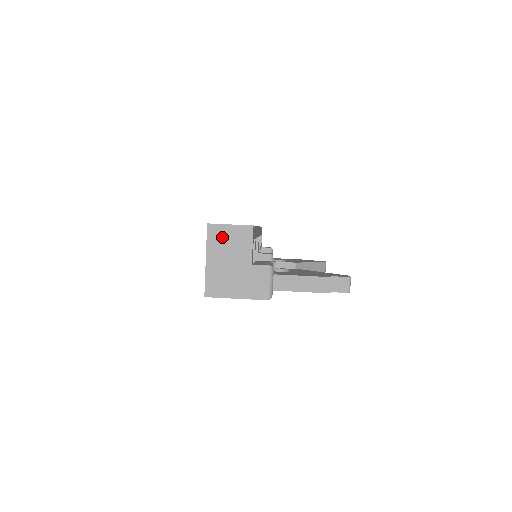
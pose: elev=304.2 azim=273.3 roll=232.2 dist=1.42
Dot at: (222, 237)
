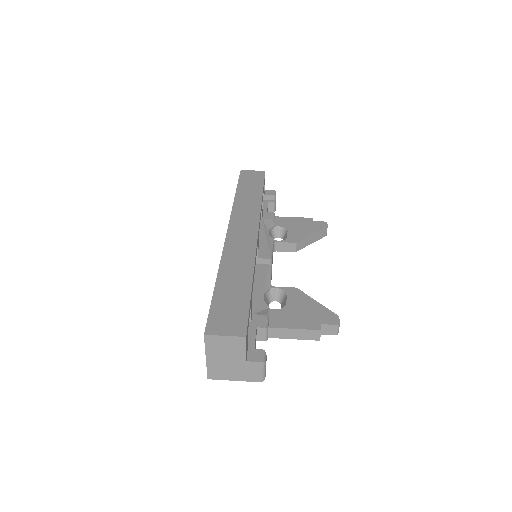
Dot at: (218, 344)
